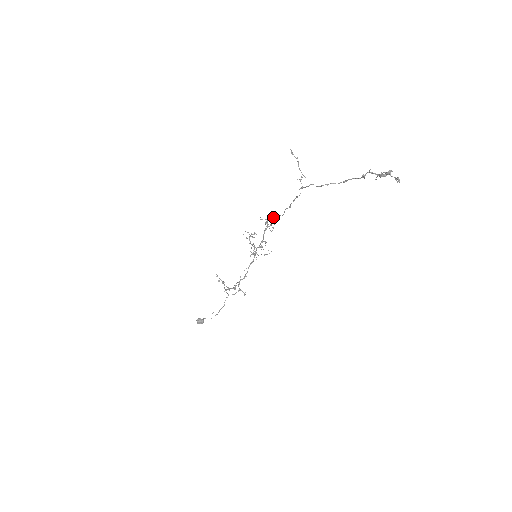
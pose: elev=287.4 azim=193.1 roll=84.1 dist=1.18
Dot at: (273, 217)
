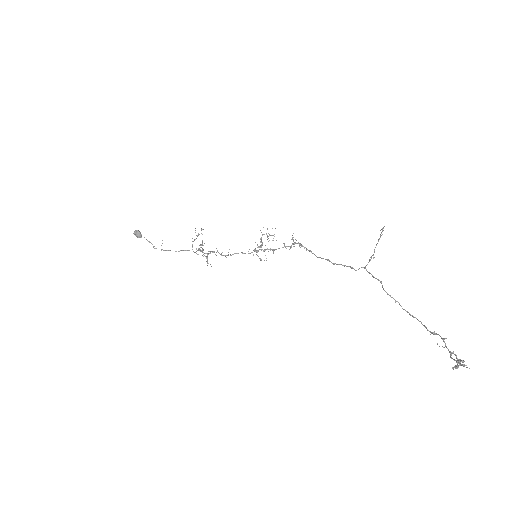
Dot at: (305, 247)
